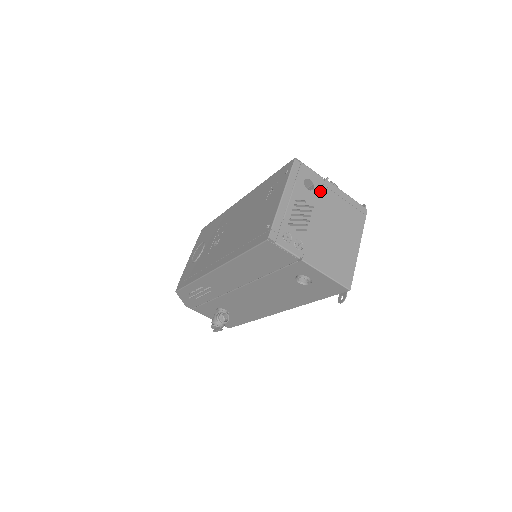
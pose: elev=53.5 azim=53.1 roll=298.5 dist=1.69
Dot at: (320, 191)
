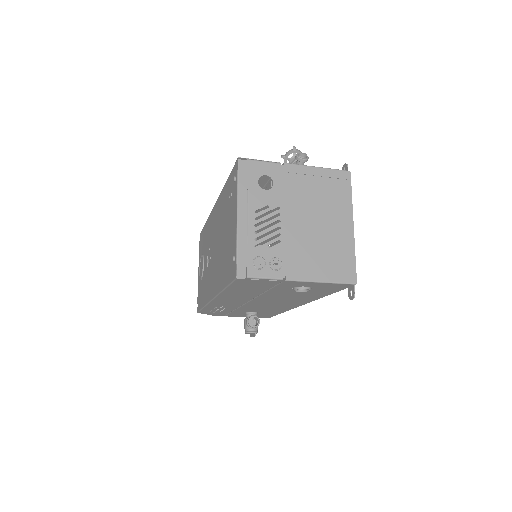
Dot at: (282, 183)
